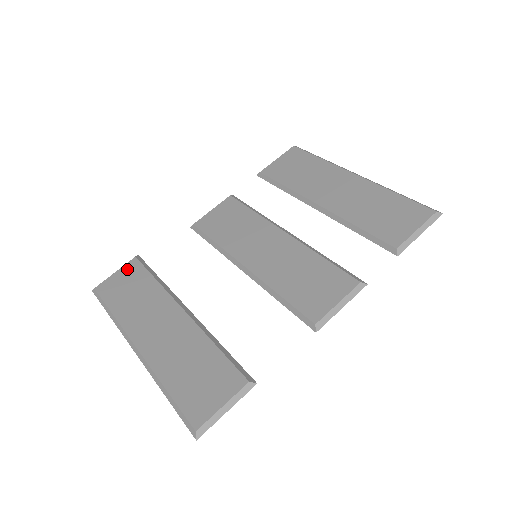
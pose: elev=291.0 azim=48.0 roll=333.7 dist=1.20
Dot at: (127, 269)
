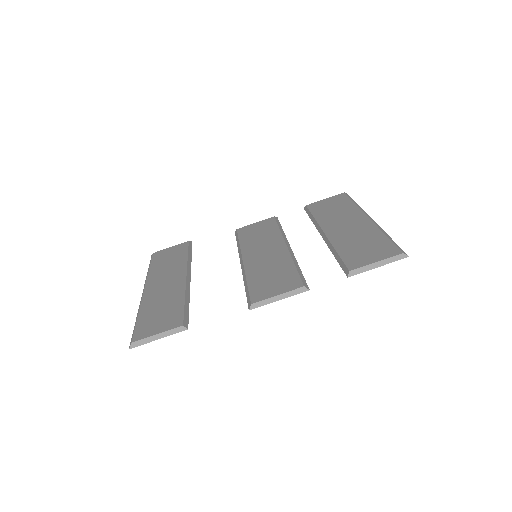
Dot at: (178, 246)
